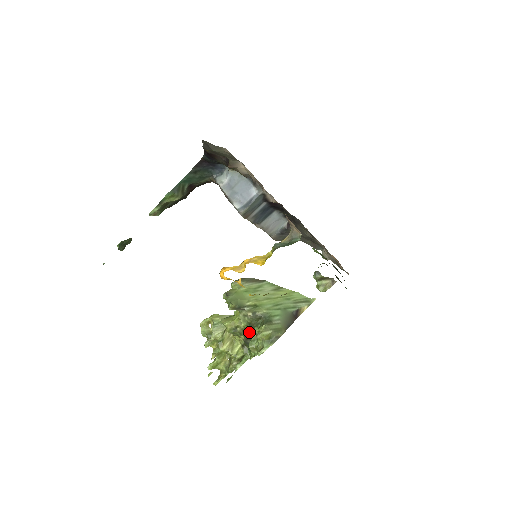
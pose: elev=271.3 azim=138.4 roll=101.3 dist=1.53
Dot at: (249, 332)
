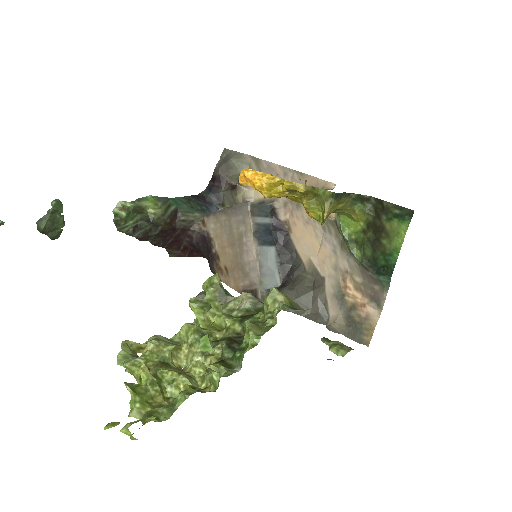
Dot at: (236, 335)
